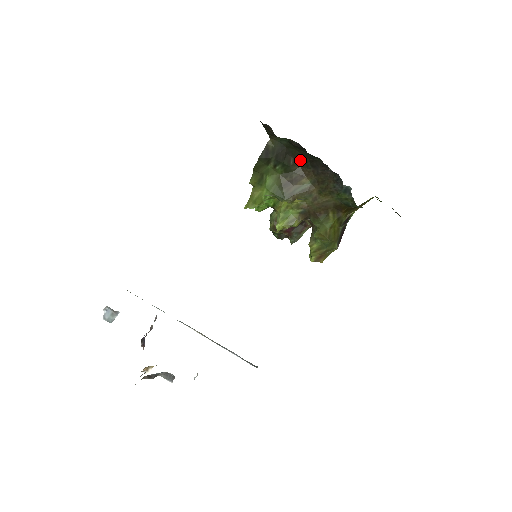
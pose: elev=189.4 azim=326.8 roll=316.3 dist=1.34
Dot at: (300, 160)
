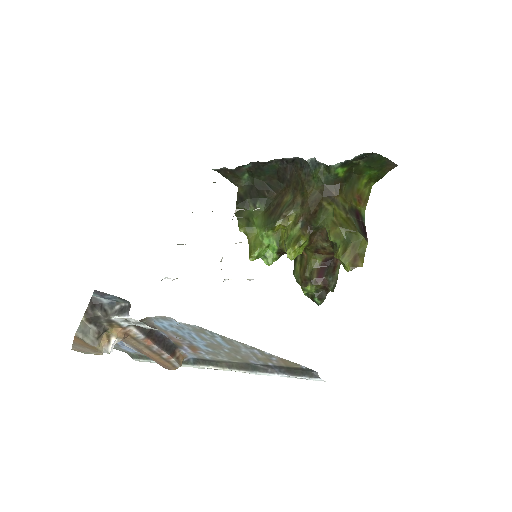
Dot at: (272, 188)
